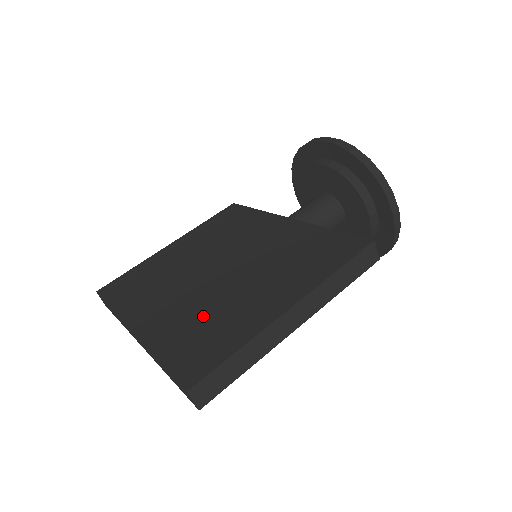
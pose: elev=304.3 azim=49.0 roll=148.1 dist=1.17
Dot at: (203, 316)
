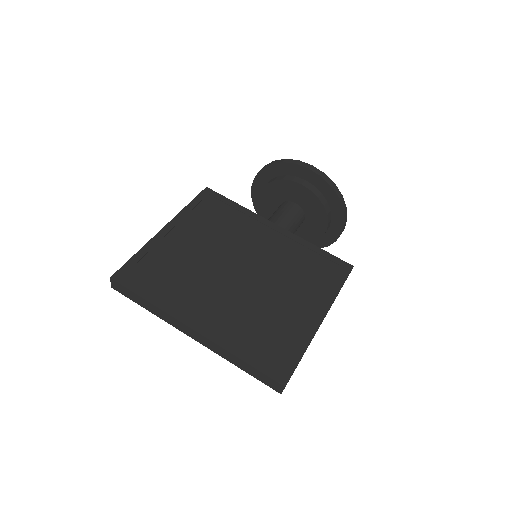
Dot at: (256, 321)
